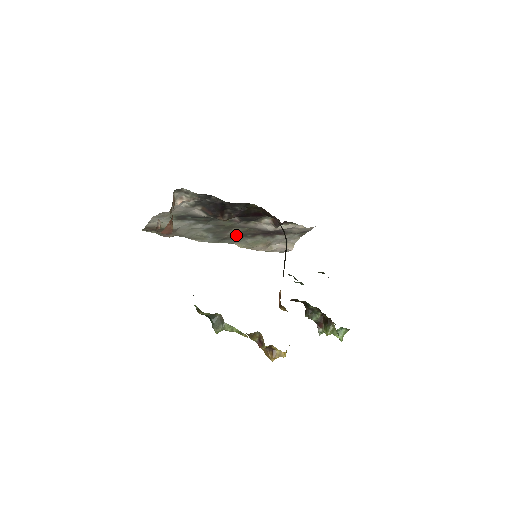
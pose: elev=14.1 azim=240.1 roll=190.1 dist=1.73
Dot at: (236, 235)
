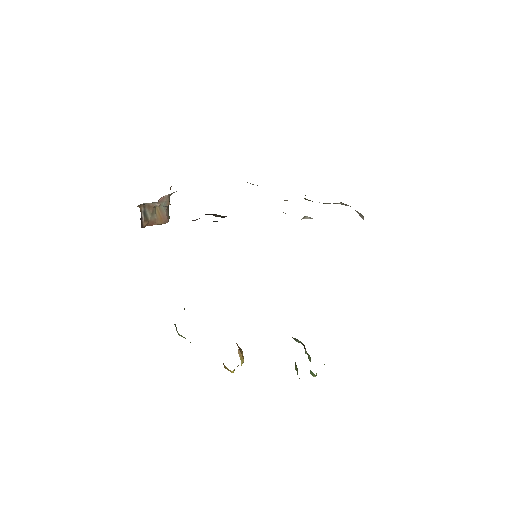
Dot at: occluded
